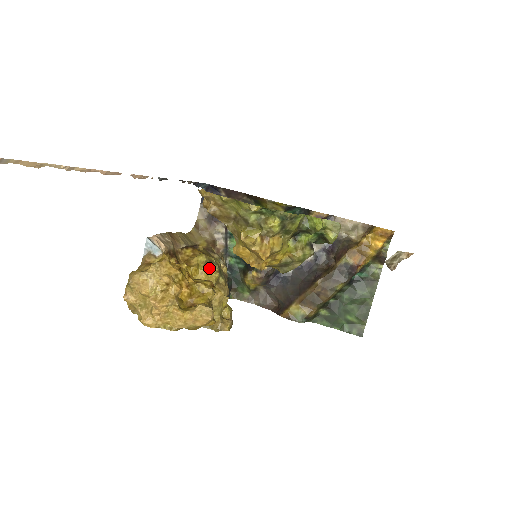
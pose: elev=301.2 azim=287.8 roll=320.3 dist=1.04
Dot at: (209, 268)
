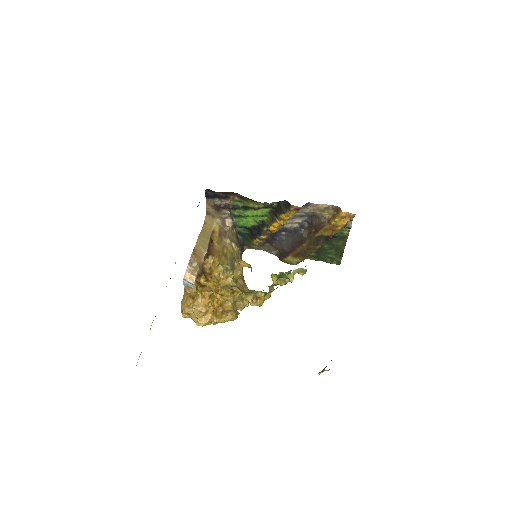
Dot at: (227, 275)
